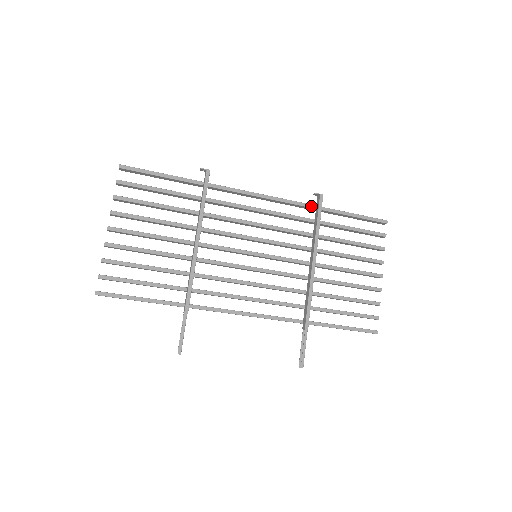
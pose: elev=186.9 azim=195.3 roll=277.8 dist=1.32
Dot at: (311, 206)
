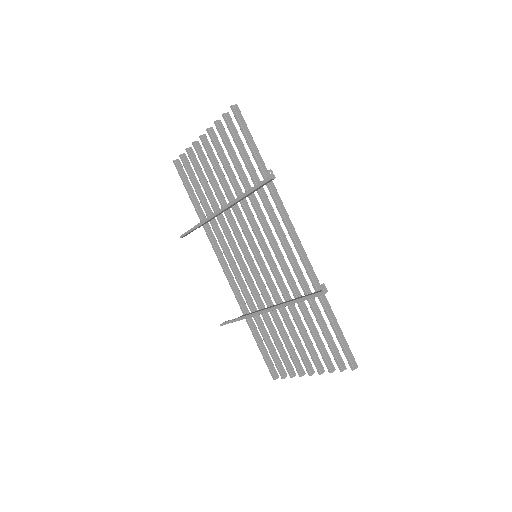
Dot at: (314, 286)
